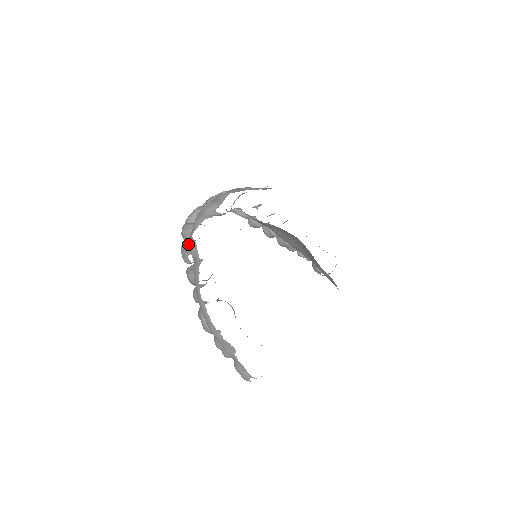
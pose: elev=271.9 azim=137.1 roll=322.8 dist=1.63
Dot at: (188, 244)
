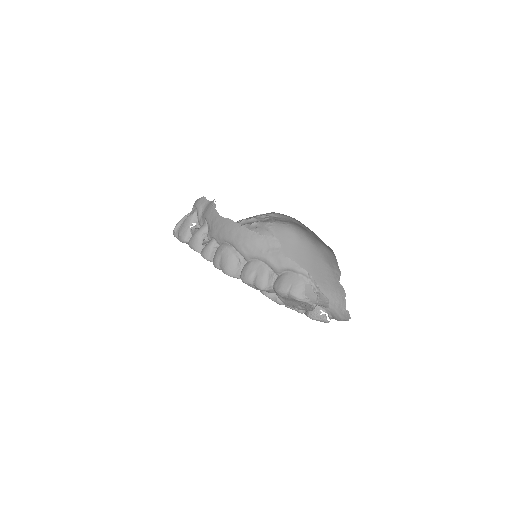
Dot at: (190, 214)
